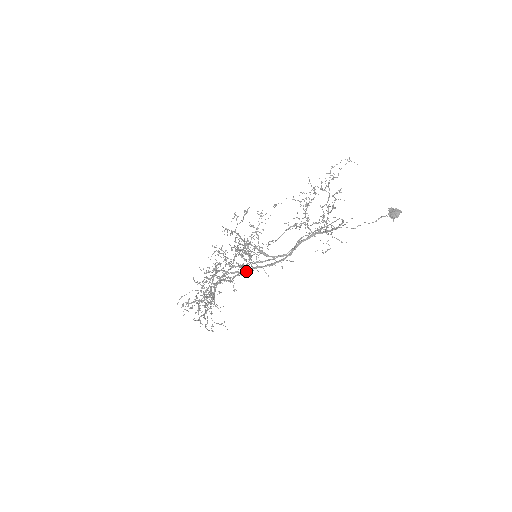
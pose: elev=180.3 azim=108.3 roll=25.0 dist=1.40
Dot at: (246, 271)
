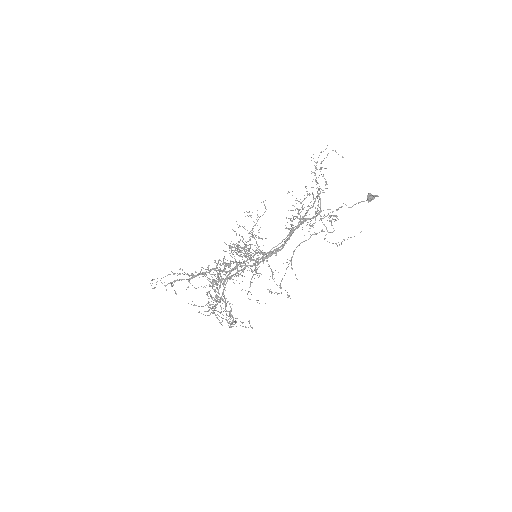
Dot at: occluded
